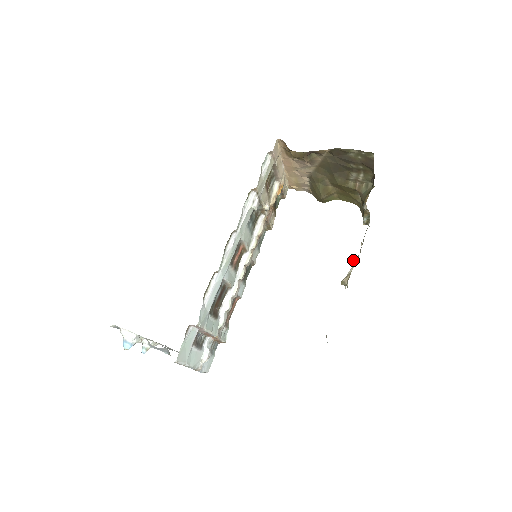
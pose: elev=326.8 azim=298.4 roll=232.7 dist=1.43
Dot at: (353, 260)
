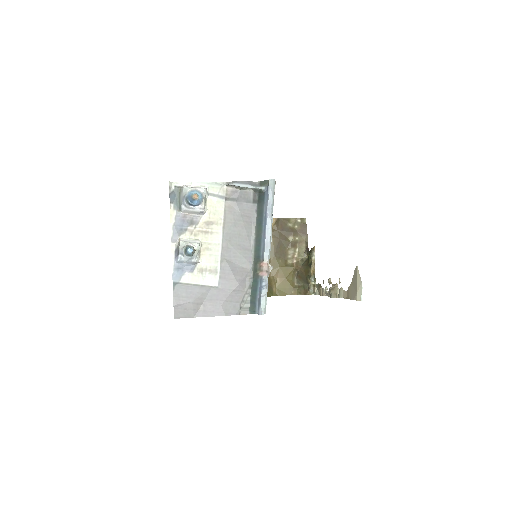
Dot at: (329, 278)
